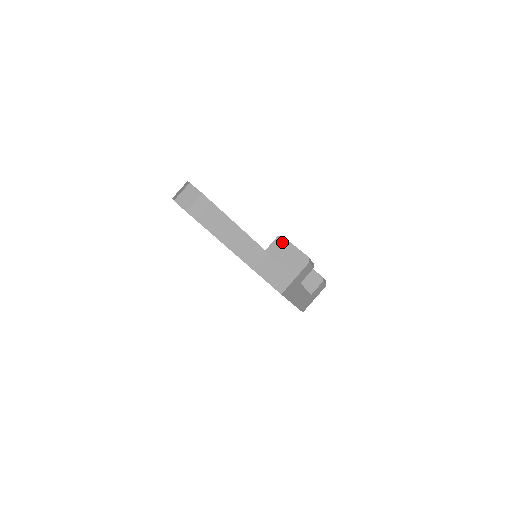
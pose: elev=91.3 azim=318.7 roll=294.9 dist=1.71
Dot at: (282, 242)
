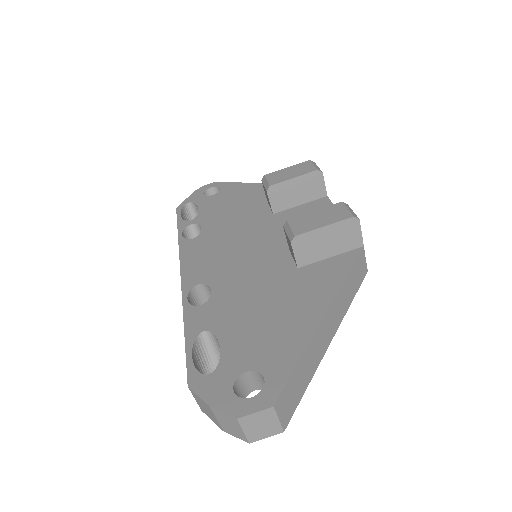
Dot at: (304, 241)
